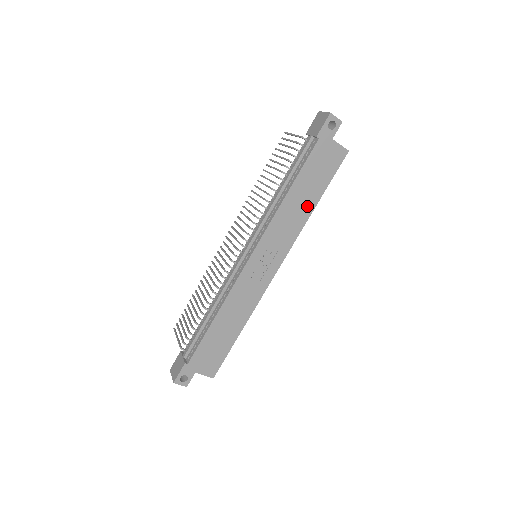
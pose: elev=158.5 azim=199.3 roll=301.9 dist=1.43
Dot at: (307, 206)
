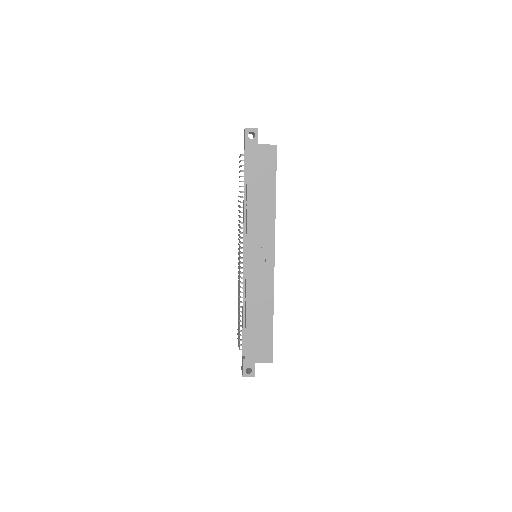
Dot at: (269, 201)
